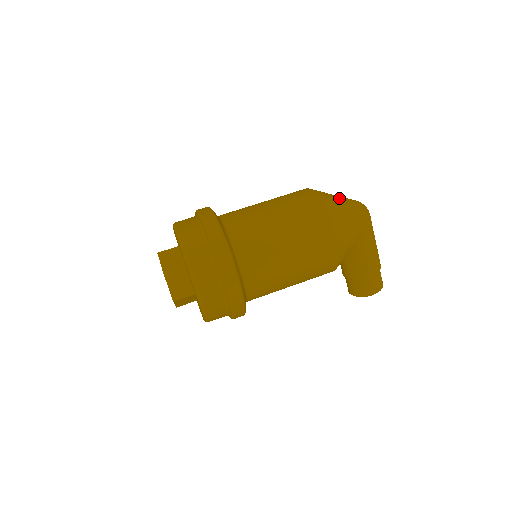
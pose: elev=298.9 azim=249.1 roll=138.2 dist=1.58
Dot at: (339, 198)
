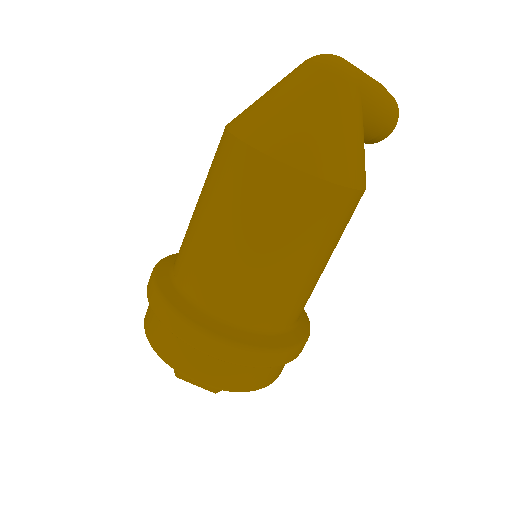
Dot at: (310, 117)
